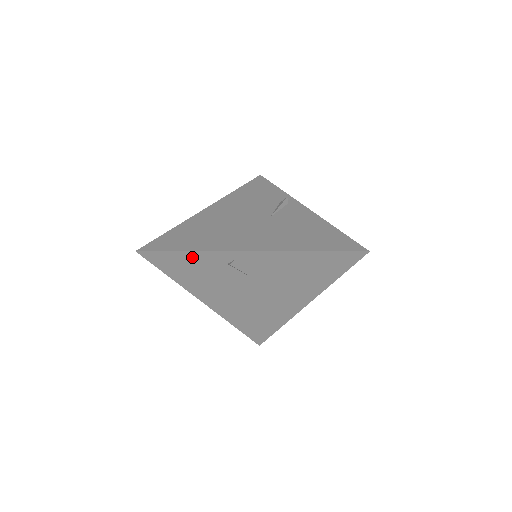
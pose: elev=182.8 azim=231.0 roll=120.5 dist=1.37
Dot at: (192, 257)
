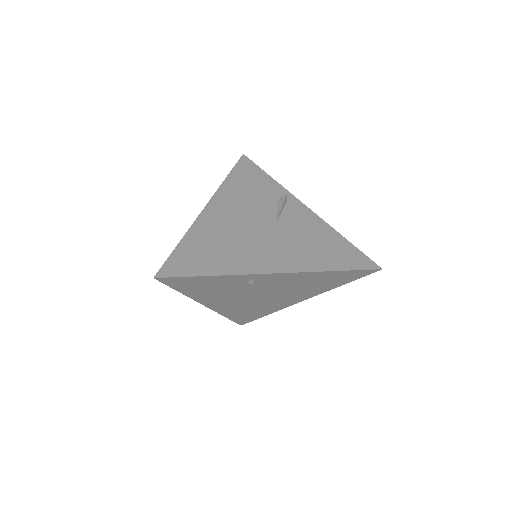
Dot at: (213, 279)
